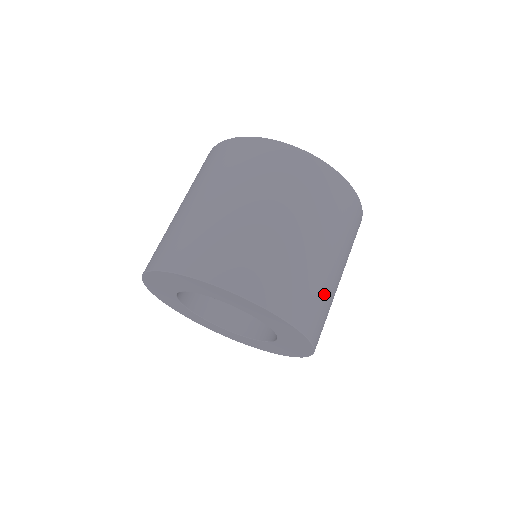
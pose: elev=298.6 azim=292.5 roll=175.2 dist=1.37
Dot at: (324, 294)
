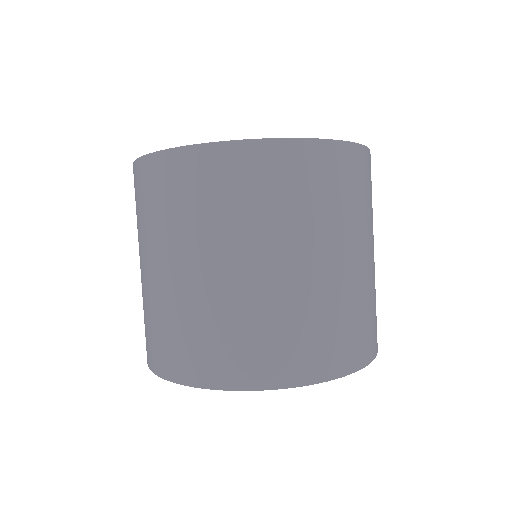
Dot at: (374, 296)
